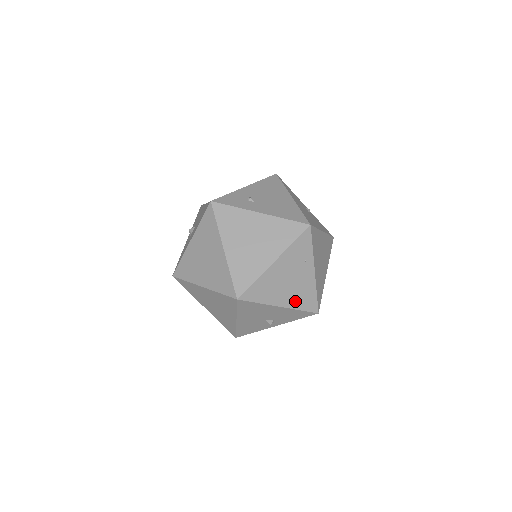
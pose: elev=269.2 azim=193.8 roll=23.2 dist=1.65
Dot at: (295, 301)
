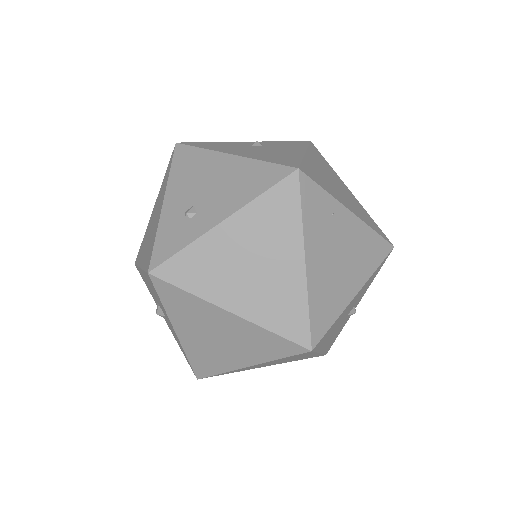
Dot at: (364, 268)
